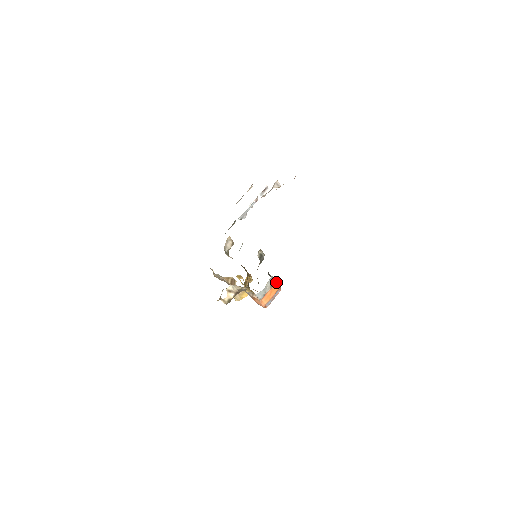
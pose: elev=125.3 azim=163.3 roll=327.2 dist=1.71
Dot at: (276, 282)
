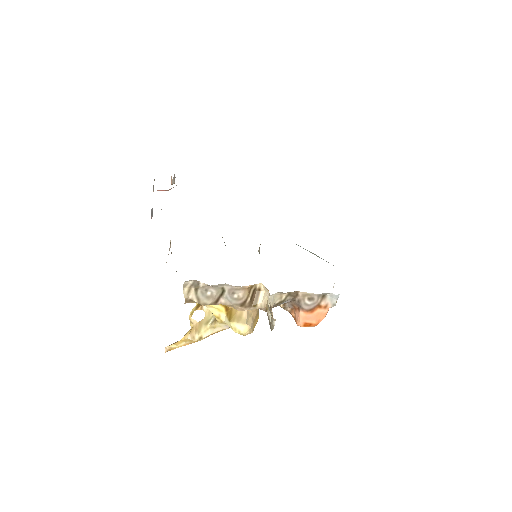
Dot at: occluded
